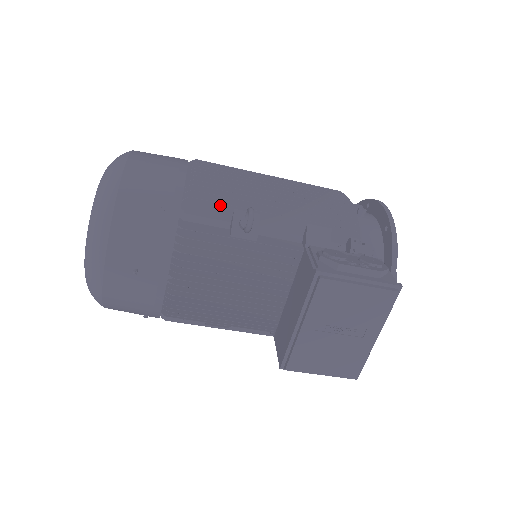
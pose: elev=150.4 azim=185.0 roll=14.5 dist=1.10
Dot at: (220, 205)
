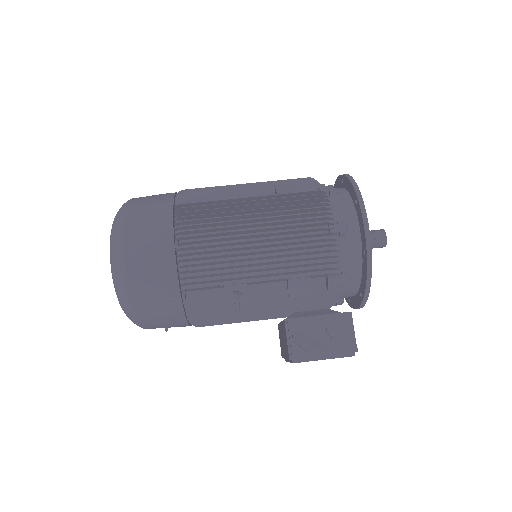
Dot at: (211, 287)
